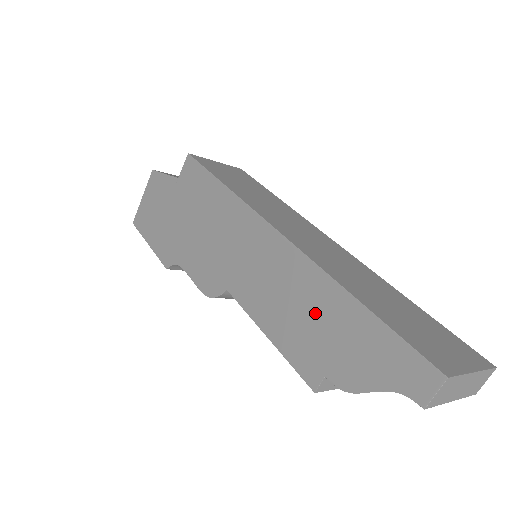
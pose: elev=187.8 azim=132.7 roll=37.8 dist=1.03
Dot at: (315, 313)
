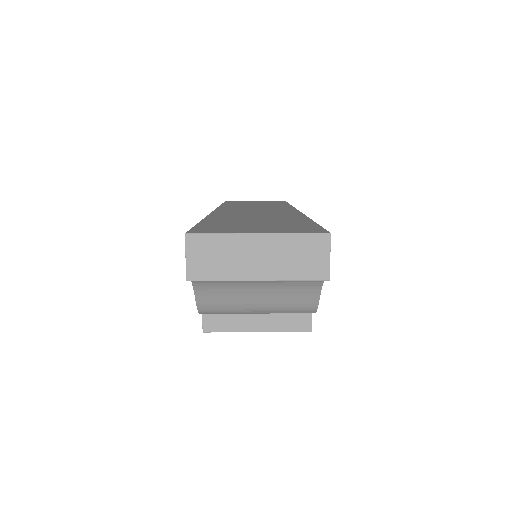
Dot at: occluded
